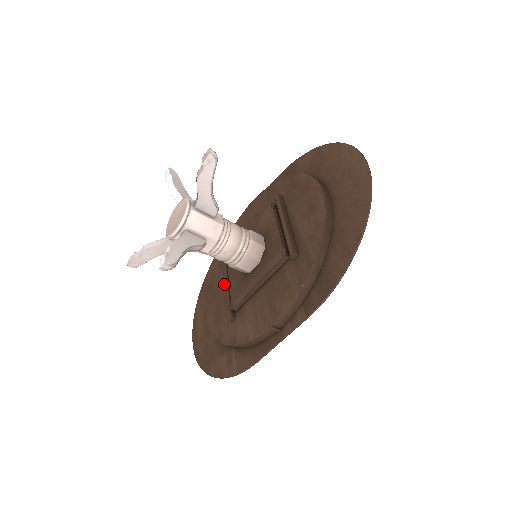
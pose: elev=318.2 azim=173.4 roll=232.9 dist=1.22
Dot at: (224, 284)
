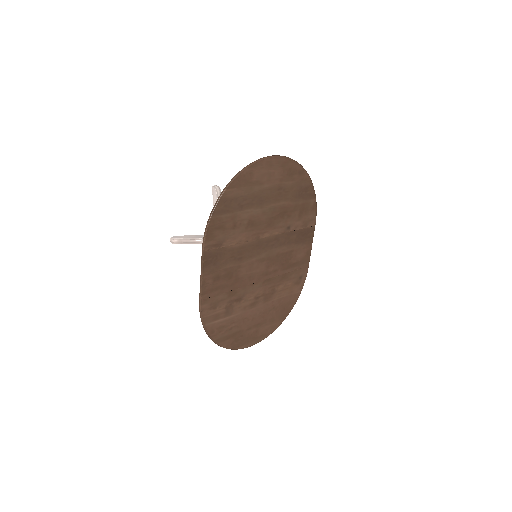
Dot at: occluded
